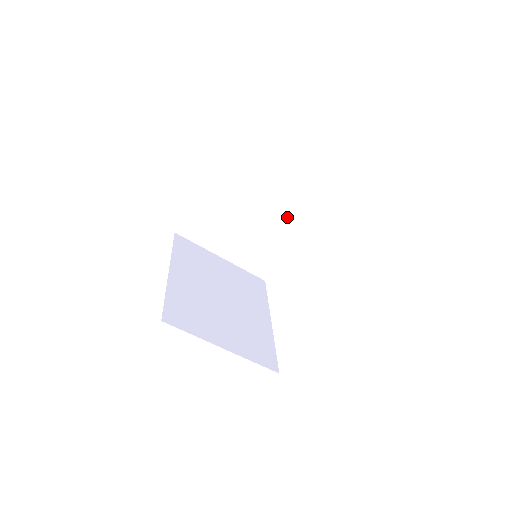
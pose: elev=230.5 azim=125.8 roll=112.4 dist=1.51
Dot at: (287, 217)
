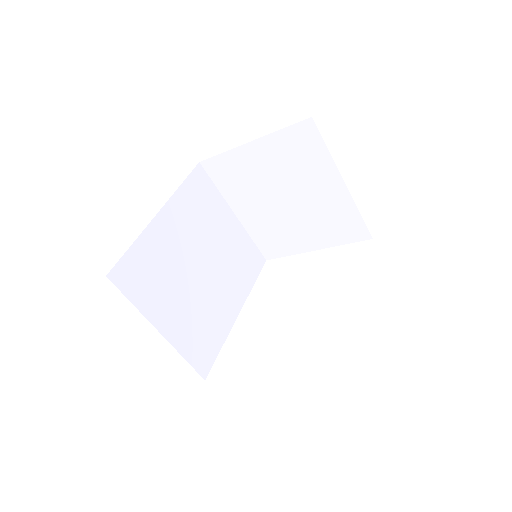
Dot at: (325, 221)
